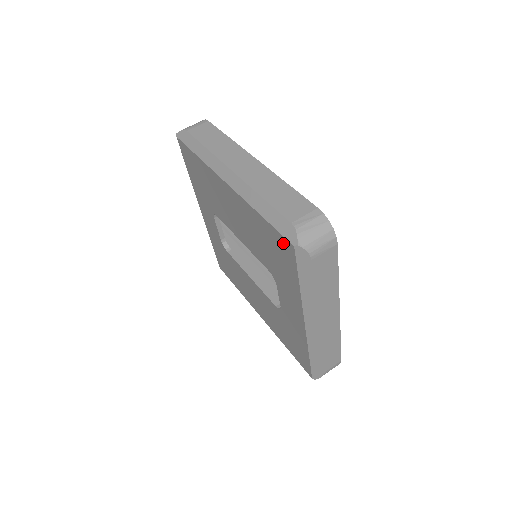
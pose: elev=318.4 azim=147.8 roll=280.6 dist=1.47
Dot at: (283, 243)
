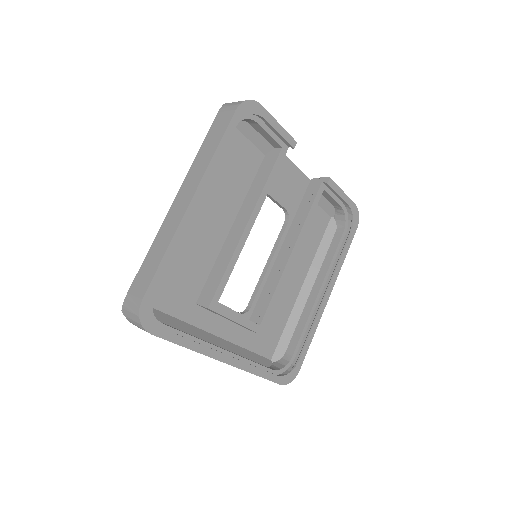
Dot at: occluded
